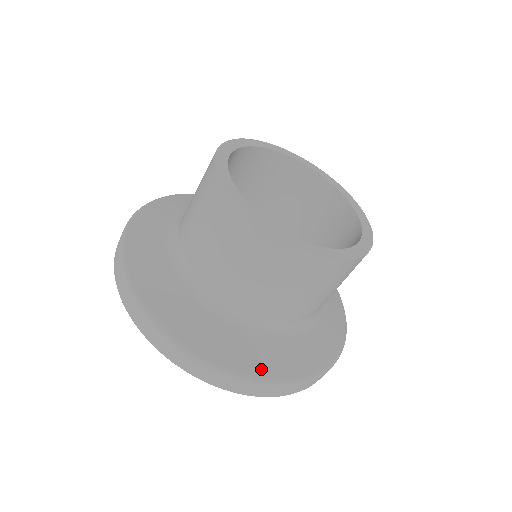
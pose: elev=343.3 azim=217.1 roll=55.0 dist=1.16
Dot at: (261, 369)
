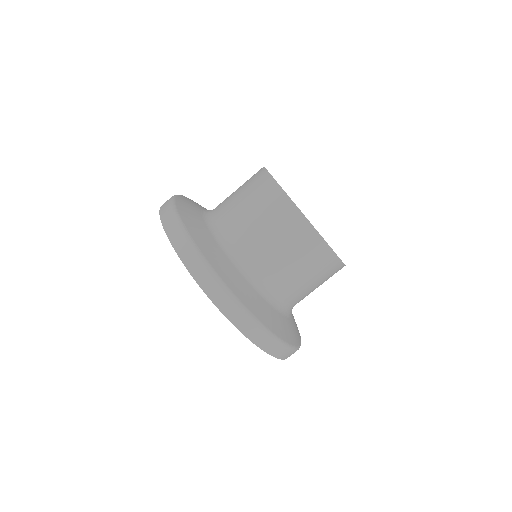
Dot at: (299, 334)
